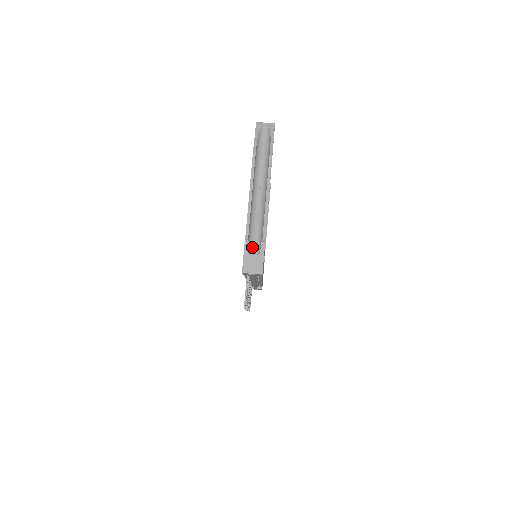
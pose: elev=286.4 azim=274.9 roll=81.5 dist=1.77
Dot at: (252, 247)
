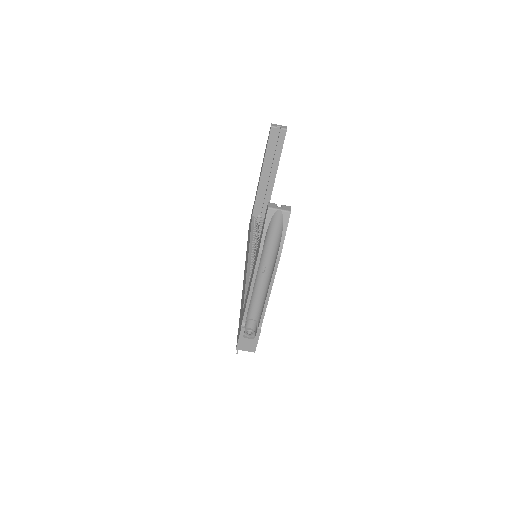
Dot at: (248, 323)
